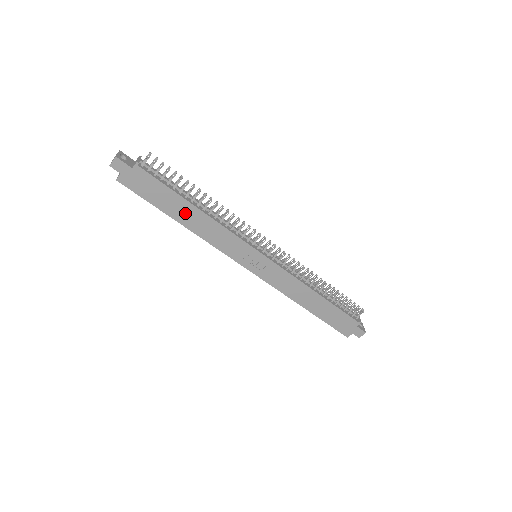
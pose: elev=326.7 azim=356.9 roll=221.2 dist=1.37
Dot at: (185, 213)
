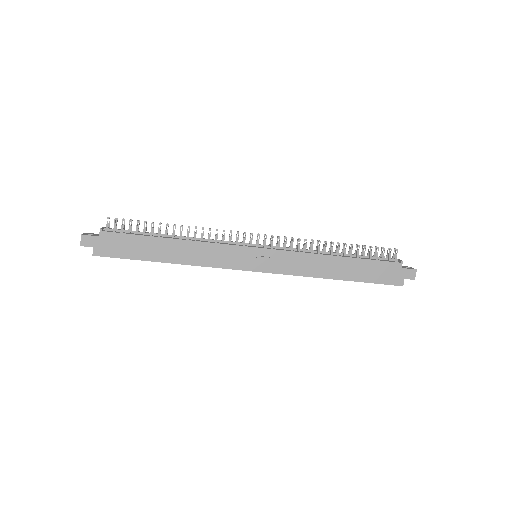
Dot at: (166, 250)
